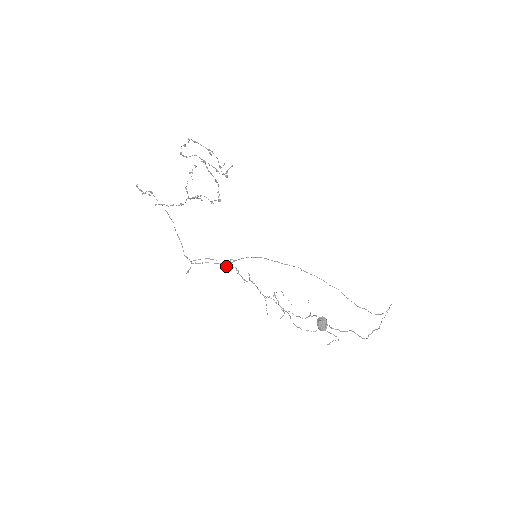
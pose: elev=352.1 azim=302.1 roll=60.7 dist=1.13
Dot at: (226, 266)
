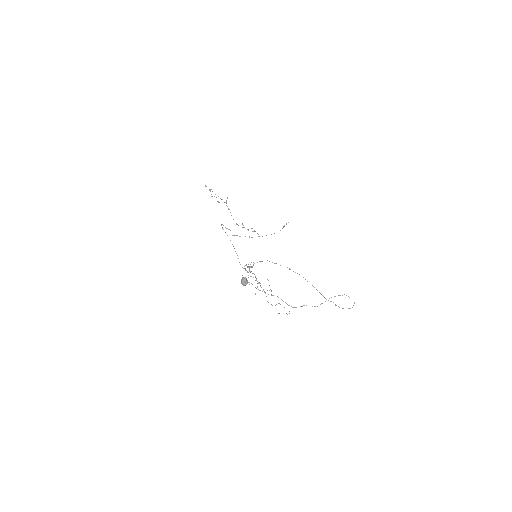
Dot at: occluded
